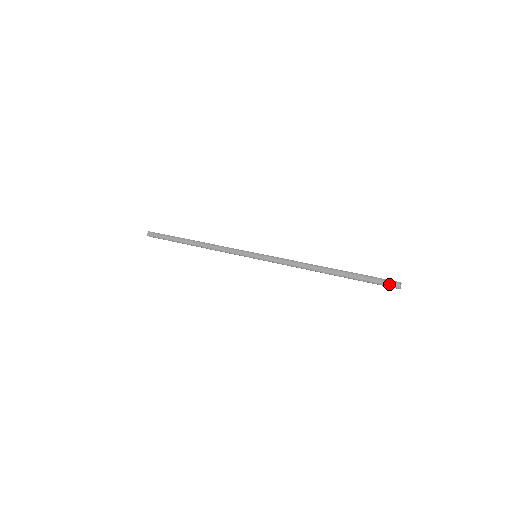
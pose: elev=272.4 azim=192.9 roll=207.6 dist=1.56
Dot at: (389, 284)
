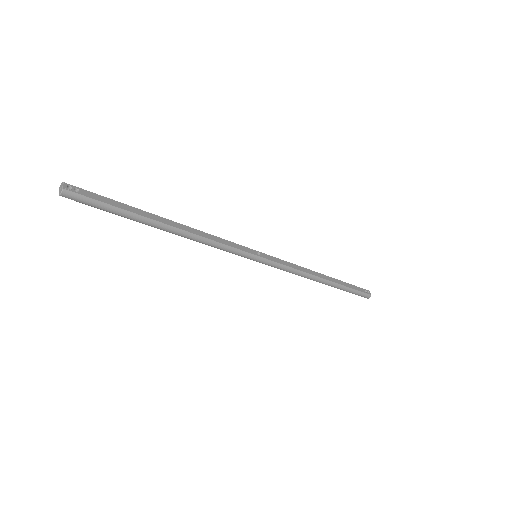
Dot at: (364, 297)
